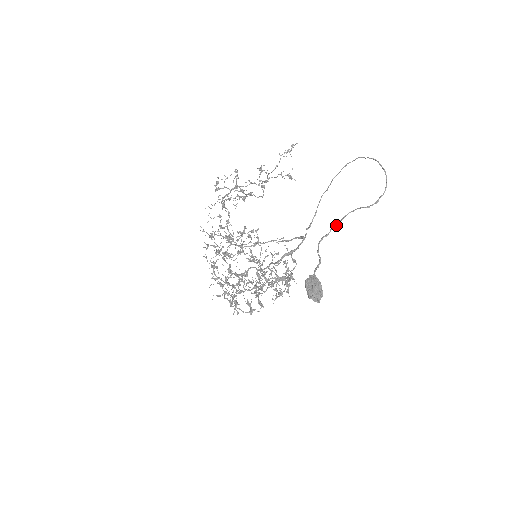
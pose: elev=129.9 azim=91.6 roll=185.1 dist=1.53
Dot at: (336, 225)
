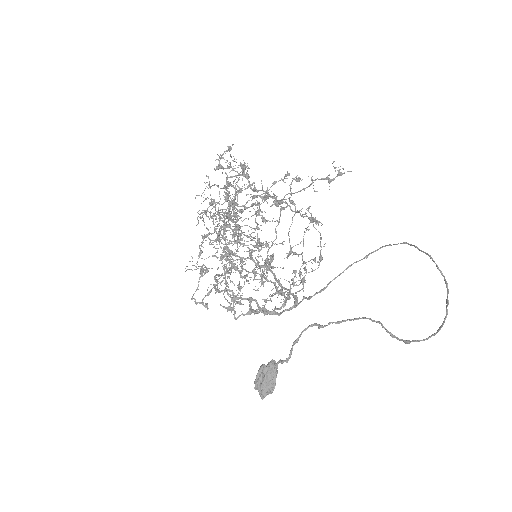
Dot at: (339, 323)
